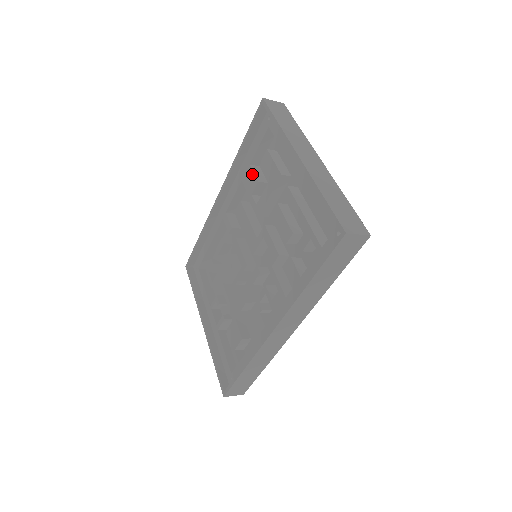
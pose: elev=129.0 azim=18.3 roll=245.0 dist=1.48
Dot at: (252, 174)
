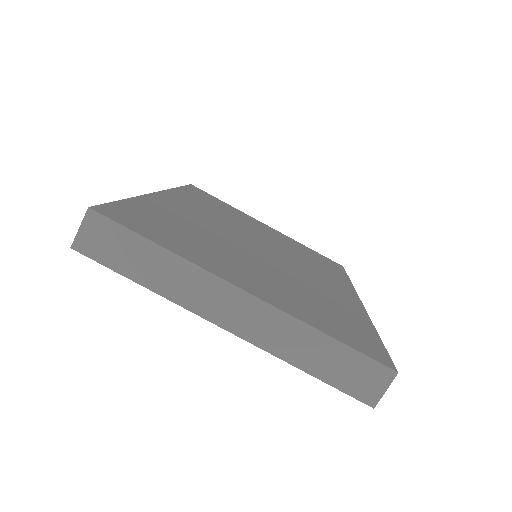
Dot at: occluded
